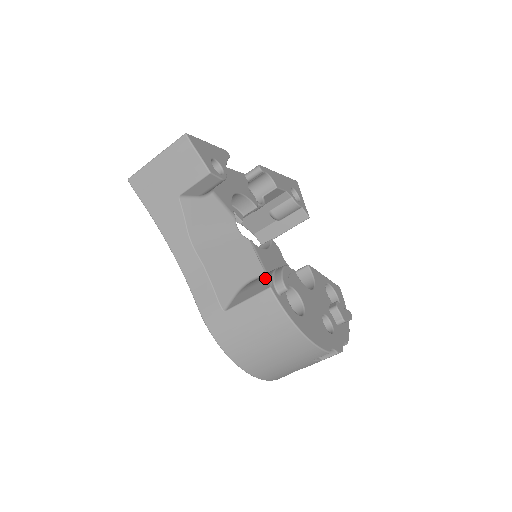
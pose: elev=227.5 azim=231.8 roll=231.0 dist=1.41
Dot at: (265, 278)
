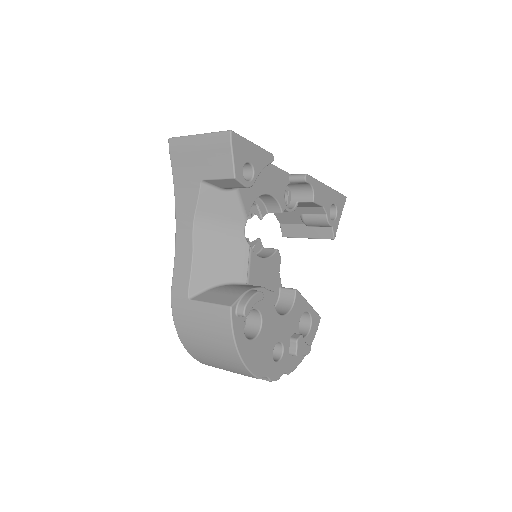
Dot at: (236, 293)
